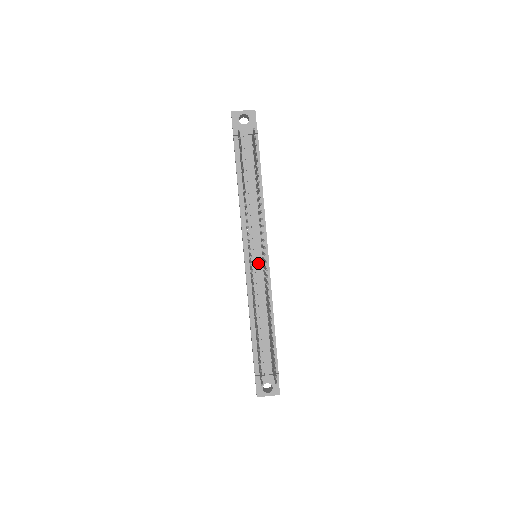
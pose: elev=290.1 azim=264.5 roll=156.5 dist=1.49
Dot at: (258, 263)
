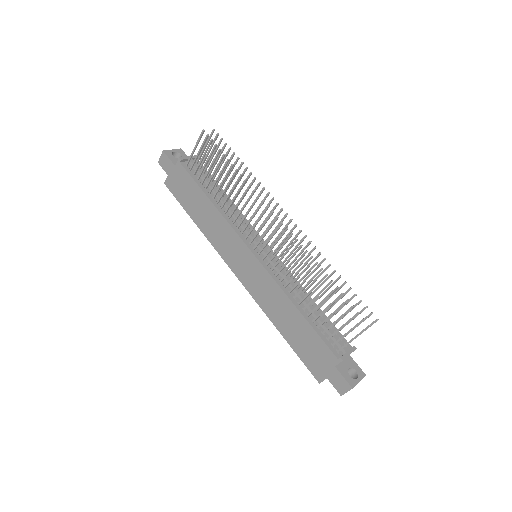
Dot at: occluded
